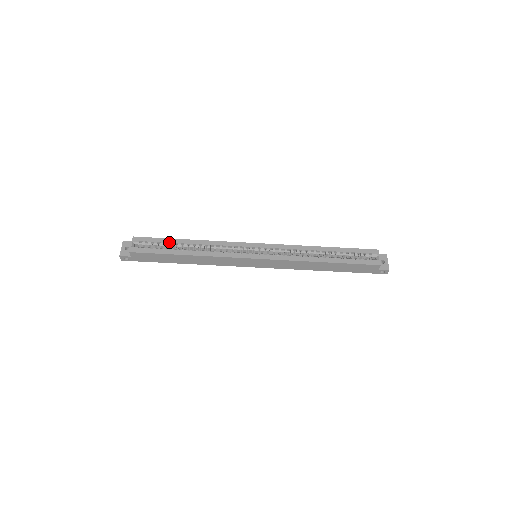
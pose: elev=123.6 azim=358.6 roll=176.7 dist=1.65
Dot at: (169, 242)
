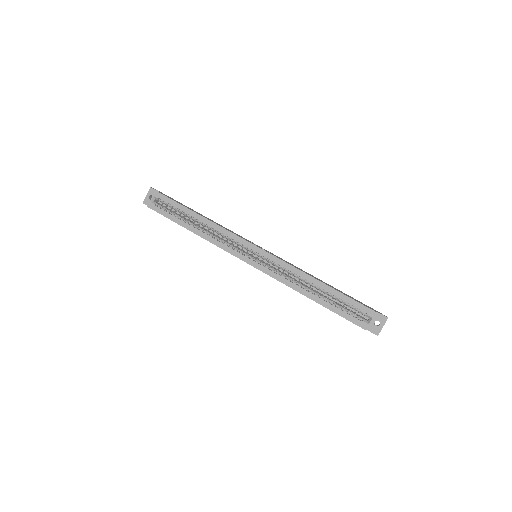
Dot at: (182, 210)
